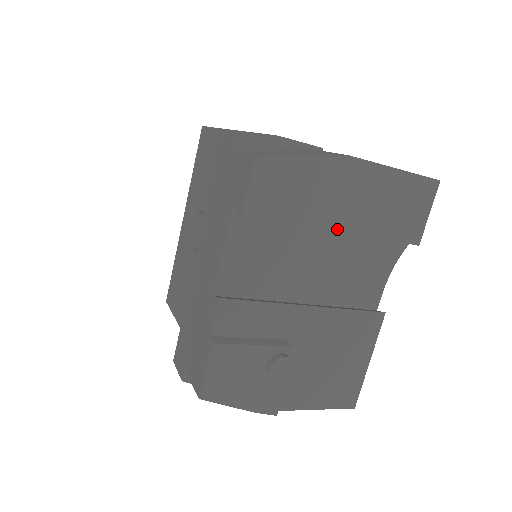
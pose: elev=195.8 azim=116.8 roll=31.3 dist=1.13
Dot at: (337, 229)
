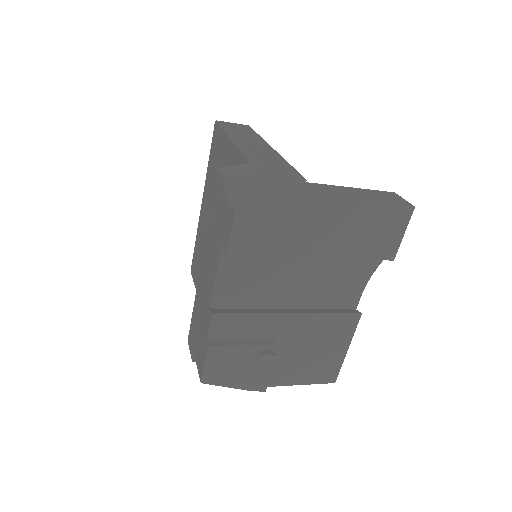
Dot at: (314, 255)
